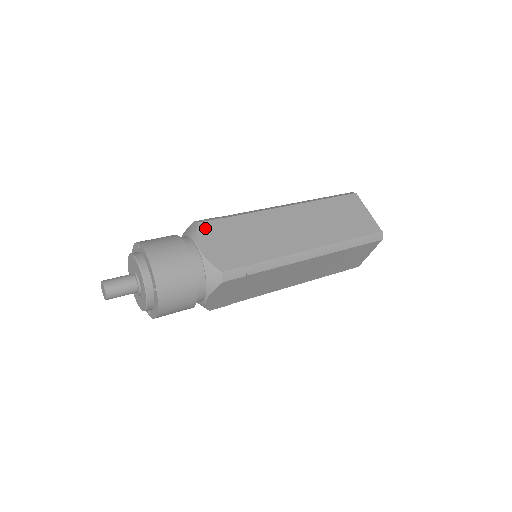
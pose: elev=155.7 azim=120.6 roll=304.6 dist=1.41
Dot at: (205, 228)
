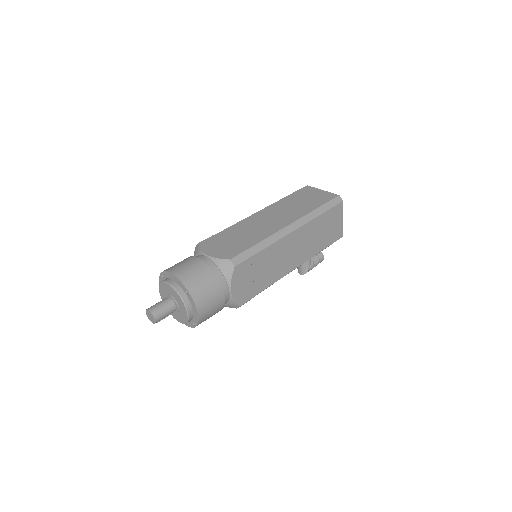
Dot at: (205, 244)
